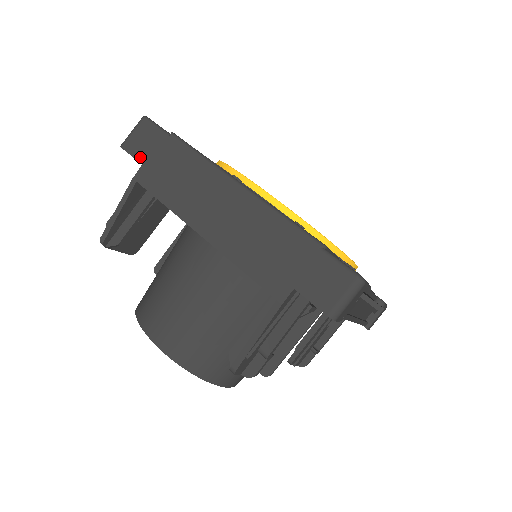
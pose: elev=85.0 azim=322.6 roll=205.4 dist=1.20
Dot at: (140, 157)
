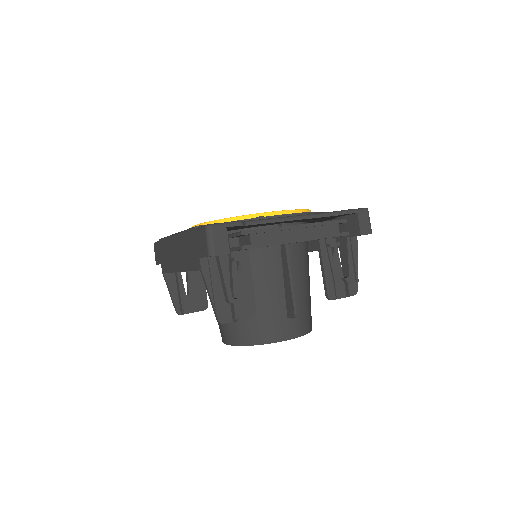
Dot at: (159, 262)
